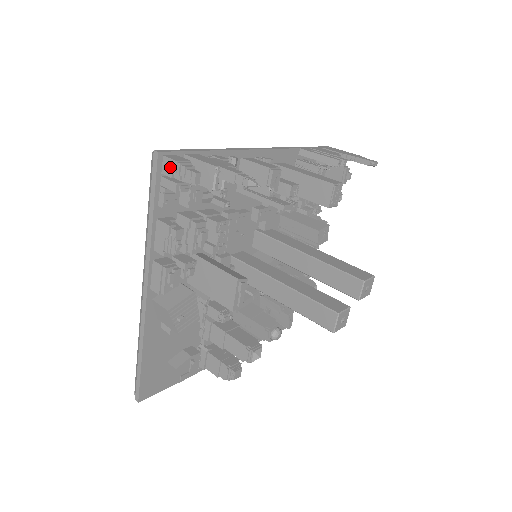
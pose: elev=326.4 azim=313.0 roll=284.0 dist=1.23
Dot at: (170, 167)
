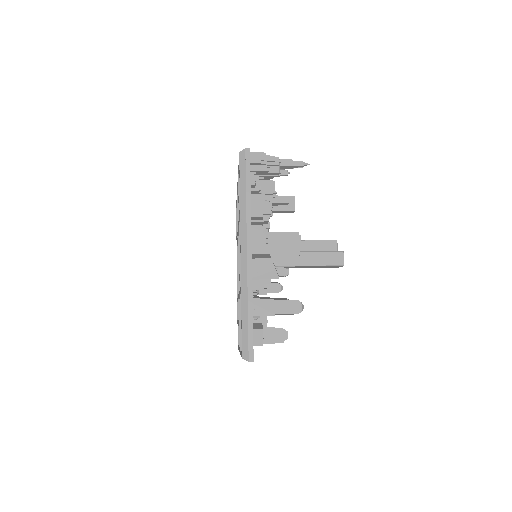
Dot at: (258, 157)
